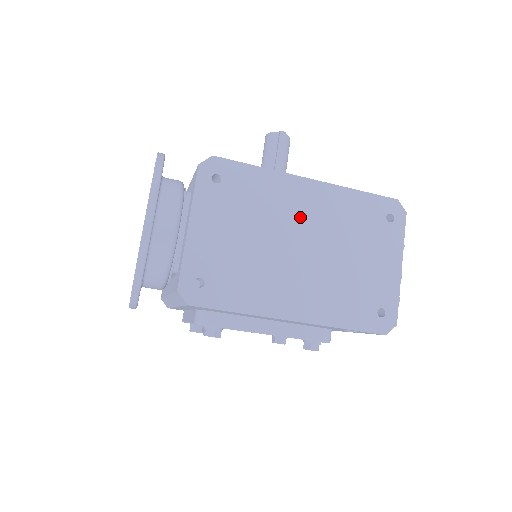
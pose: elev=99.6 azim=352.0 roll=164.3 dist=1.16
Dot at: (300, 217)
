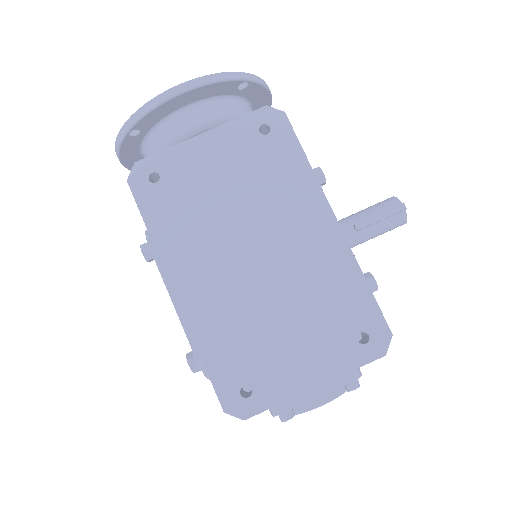
Dot at: (287, 234)
